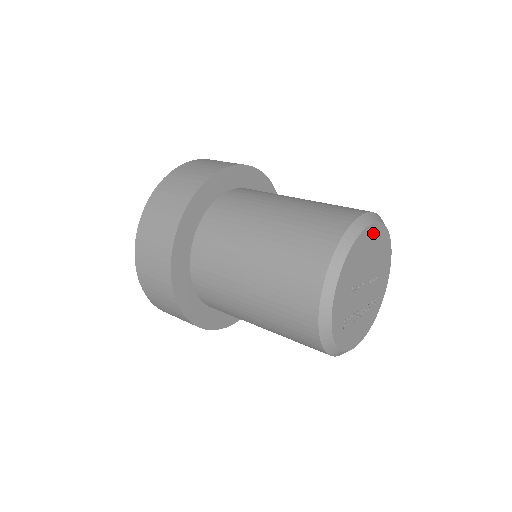
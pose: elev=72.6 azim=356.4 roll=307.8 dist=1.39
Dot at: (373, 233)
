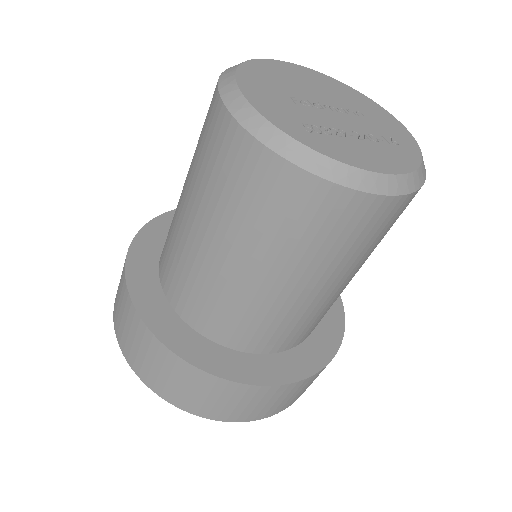
Dot at: (298, 71)
